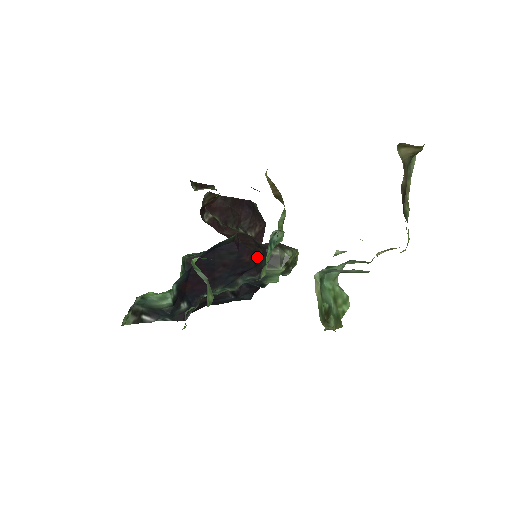
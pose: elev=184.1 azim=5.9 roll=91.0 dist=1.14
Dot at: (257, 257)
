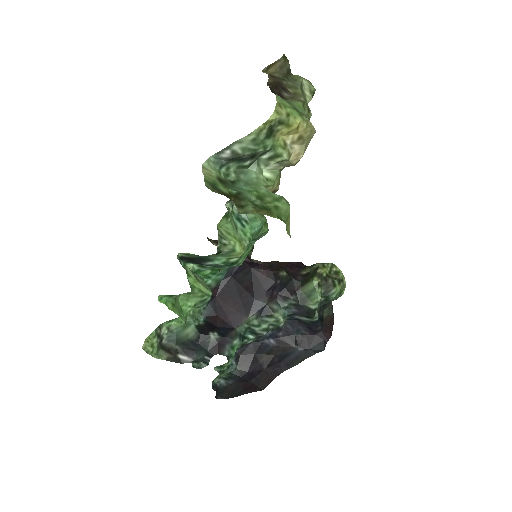
Dot at: (276, 271)
